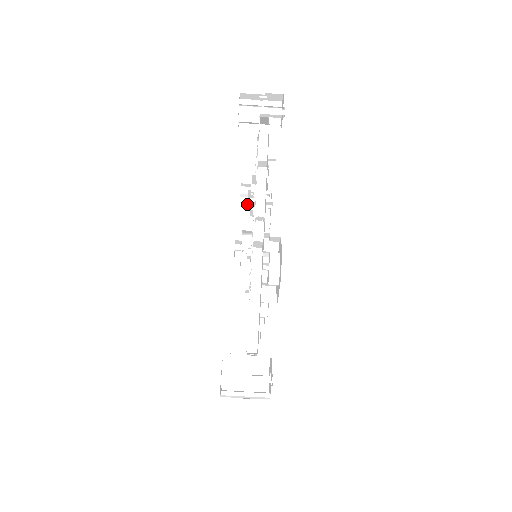
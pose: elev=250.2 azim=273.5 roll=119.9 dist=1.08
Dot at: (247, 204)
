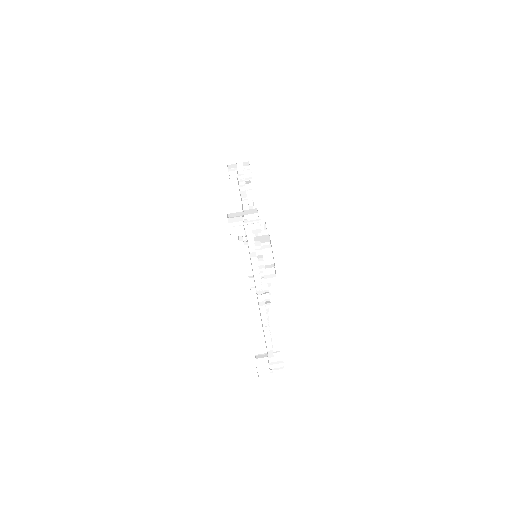
Dot at: occluded
